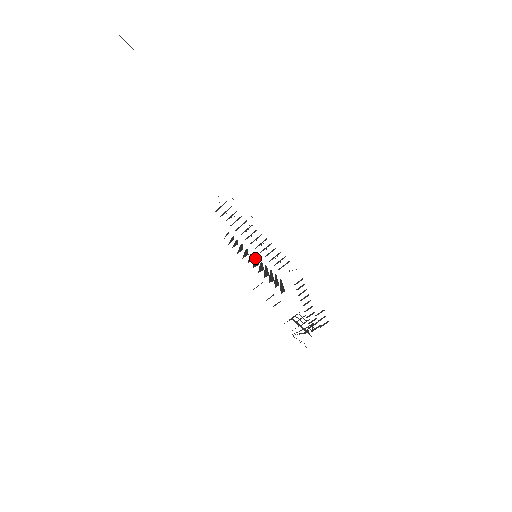
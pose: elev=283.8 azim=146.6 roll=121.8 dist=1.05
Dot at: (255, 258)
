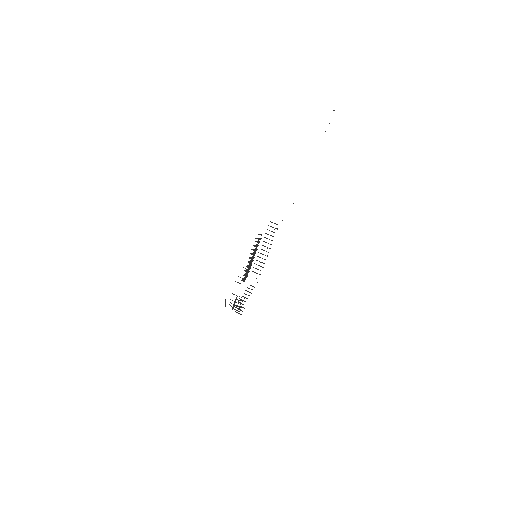
Dot at: occluded
